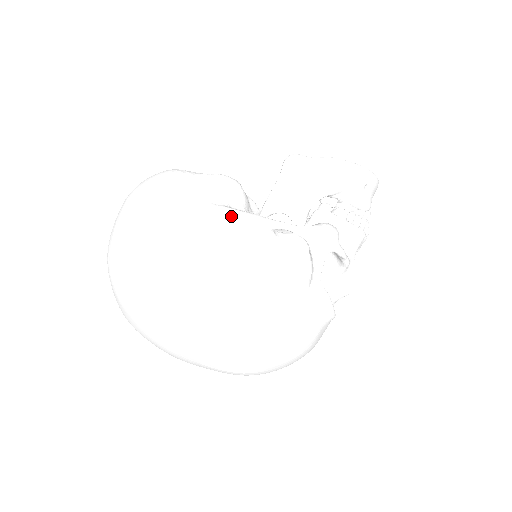
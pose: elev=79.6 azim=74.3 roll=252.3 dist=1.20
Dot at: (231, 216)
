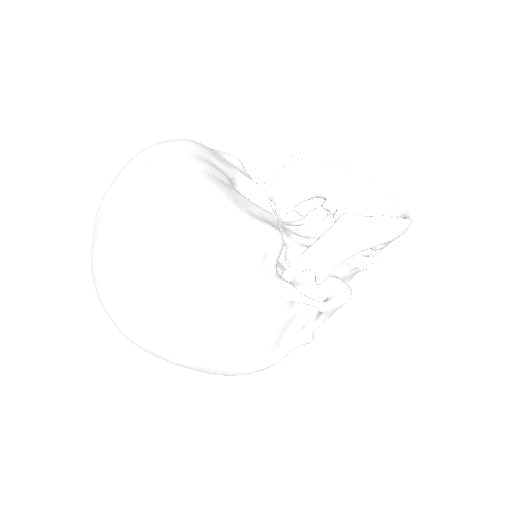
Dot at: (264, 291)
